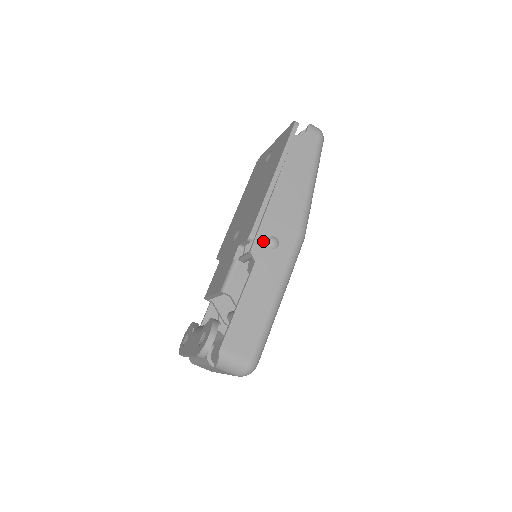
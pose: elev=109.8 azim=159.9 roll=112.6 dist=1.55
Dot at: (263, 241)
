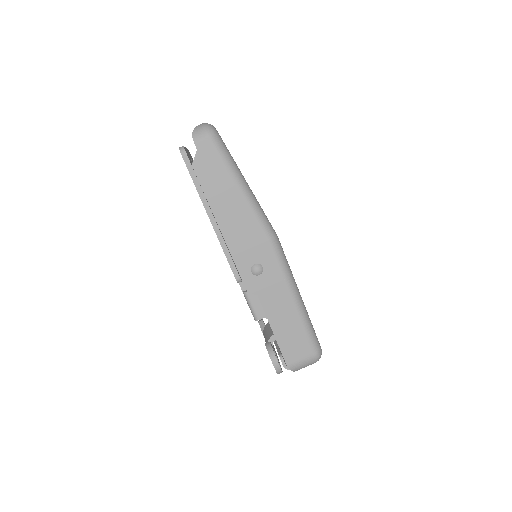
Dot at: (249, 276)
